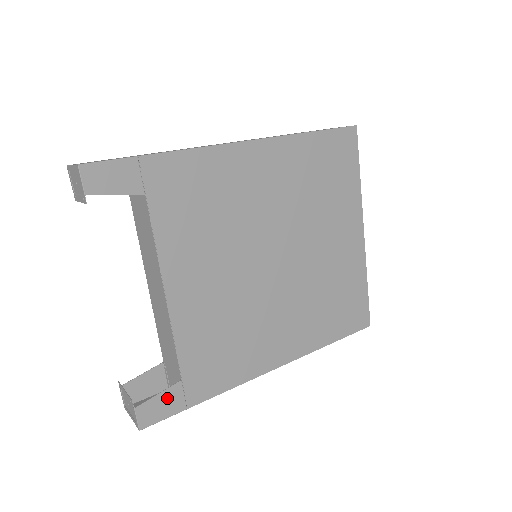
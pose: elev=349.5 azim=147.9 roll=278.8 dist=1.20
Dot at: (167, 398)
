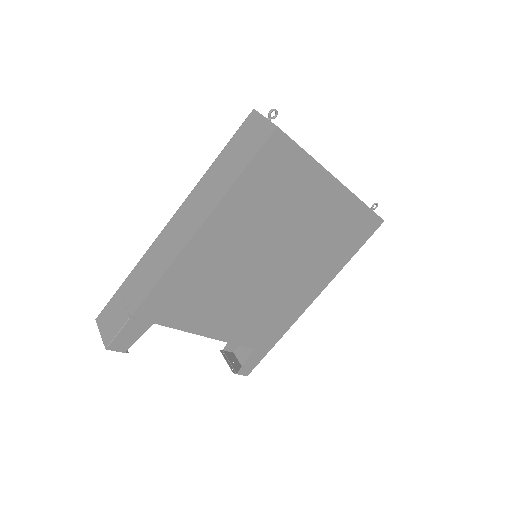
Dot at: (252, 359)
